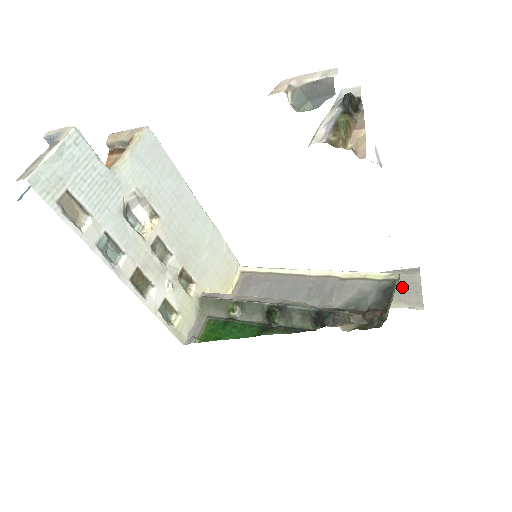
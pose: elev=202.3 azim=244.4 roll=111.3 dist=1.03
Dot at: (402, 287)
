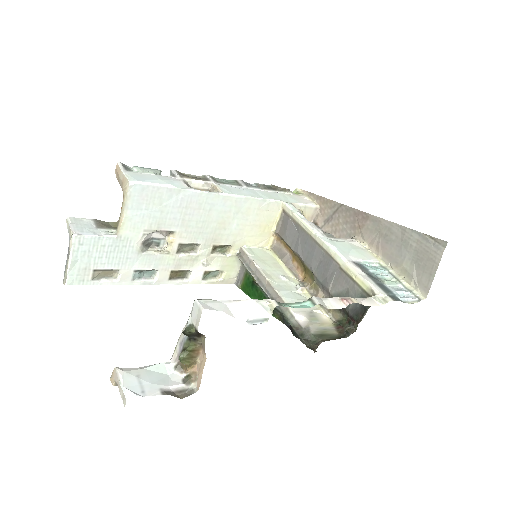
Dot at: (421, 260)
